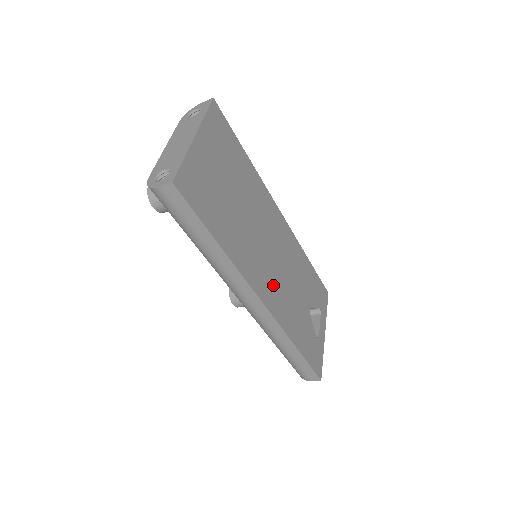
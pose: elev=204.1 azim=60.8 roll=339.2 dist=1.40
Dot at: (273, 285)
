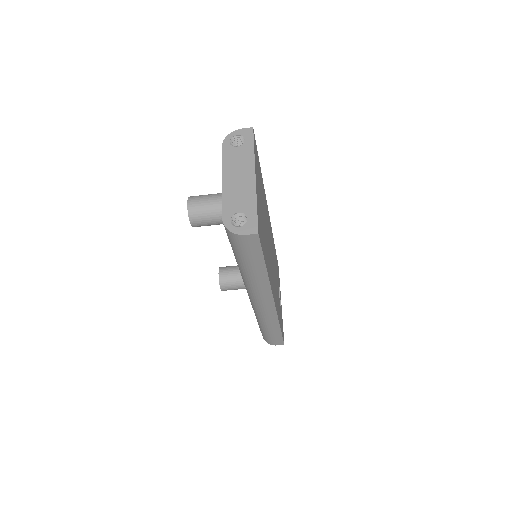
Dot at: occluded
